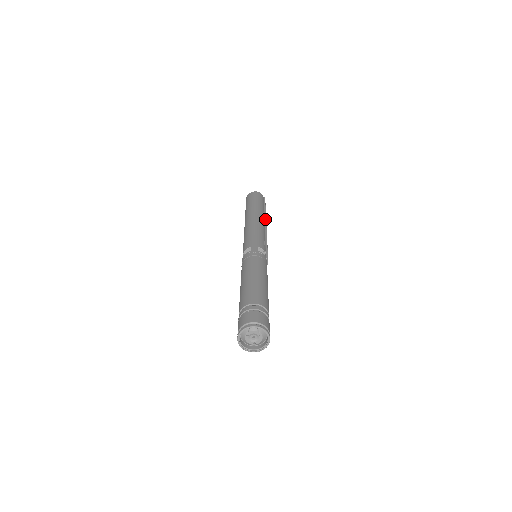
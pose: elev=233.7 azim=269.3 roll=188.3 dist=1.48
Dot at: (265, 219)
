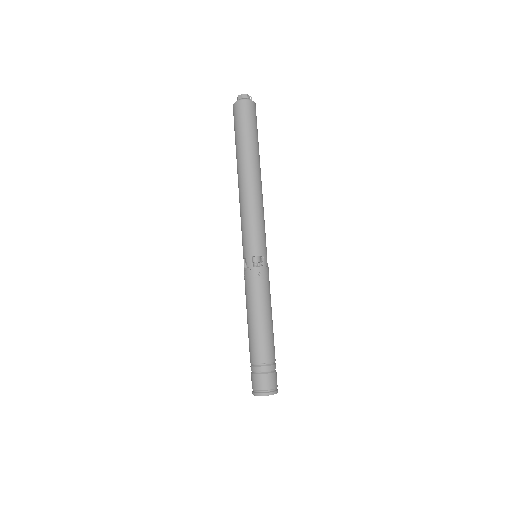
Dot at: occluded
